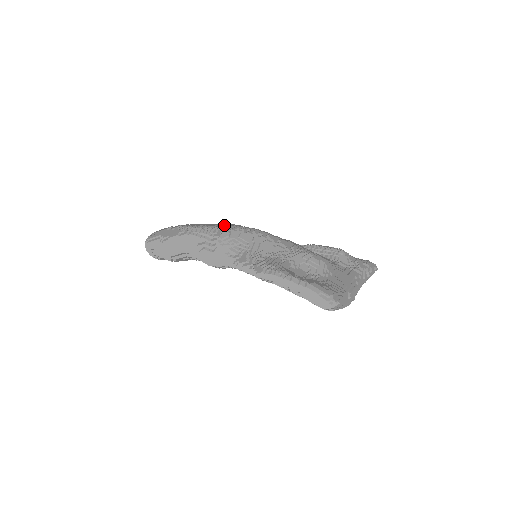
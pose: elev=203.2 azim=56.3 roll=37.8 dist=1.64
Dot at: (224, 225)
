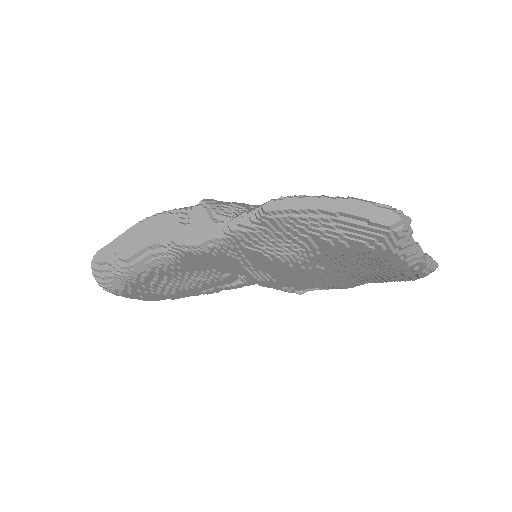
Dot at: occluded
